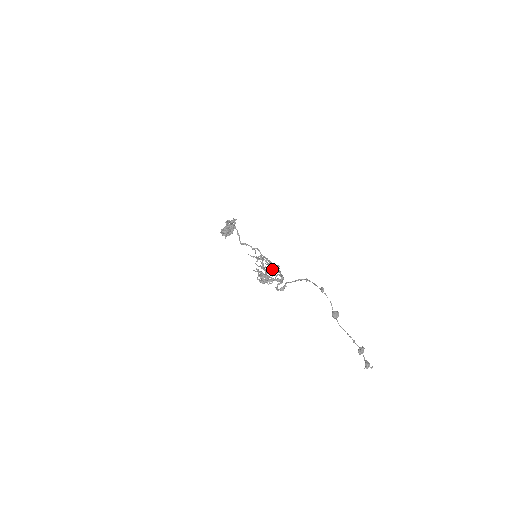
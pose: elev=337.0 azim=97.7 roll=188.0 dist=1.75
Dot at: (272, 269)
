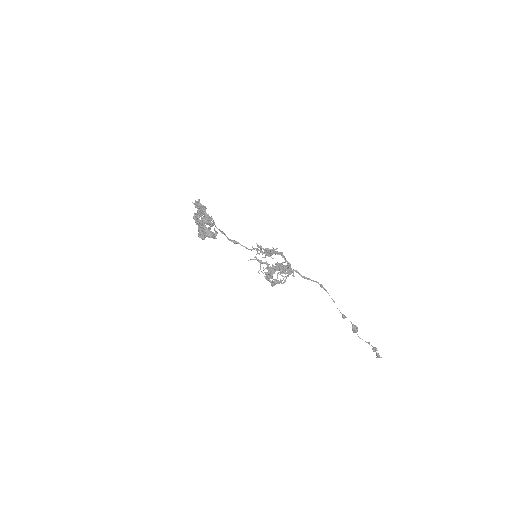
Dot at: occluded
